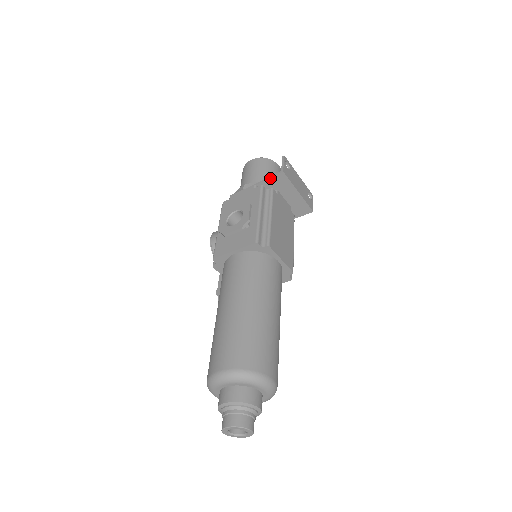
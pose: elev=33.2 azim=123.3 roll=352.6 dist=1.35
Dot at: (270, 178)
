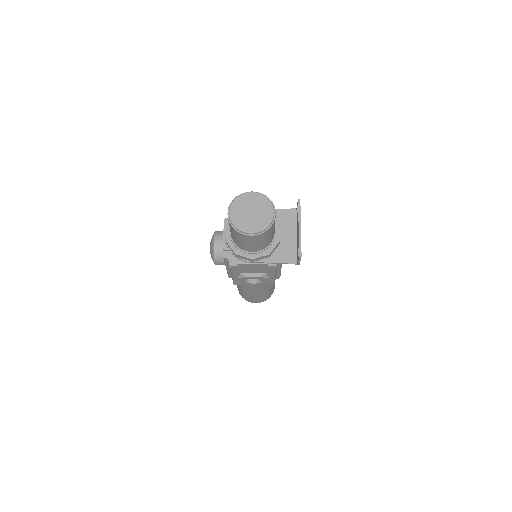
Dot at: occluded
